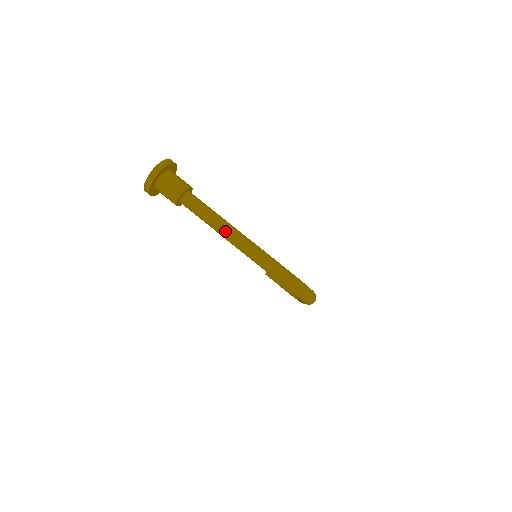
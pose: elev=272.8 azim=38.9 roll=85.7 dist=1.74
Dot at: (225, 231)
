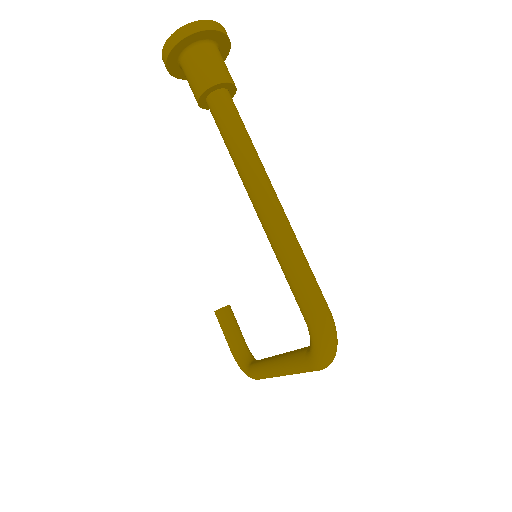
Dot at: (257, 174)
